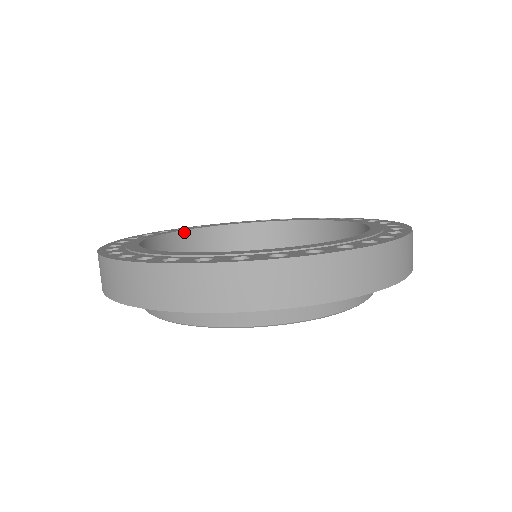
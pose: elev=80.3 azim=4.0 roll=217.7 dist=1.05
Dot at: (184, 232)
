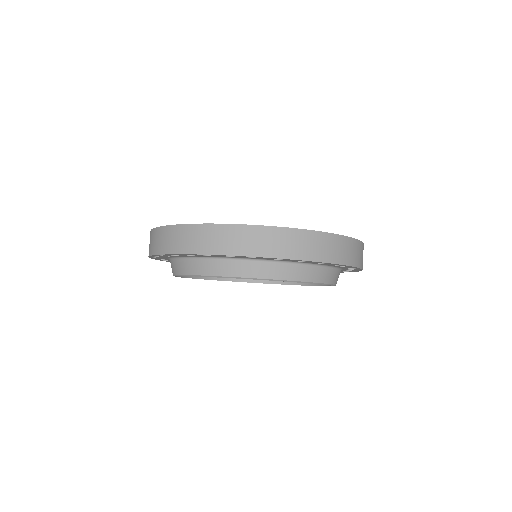
Dot at: occluded
